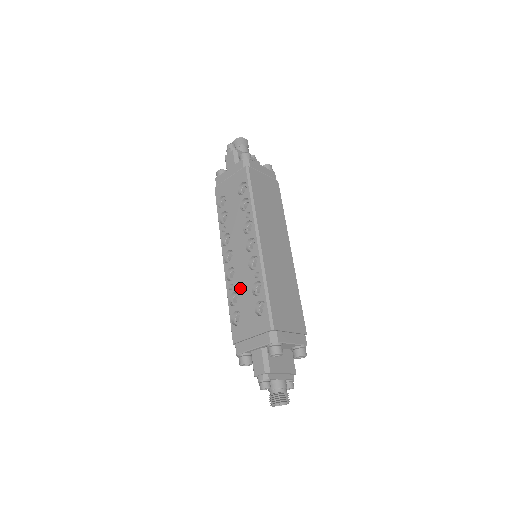
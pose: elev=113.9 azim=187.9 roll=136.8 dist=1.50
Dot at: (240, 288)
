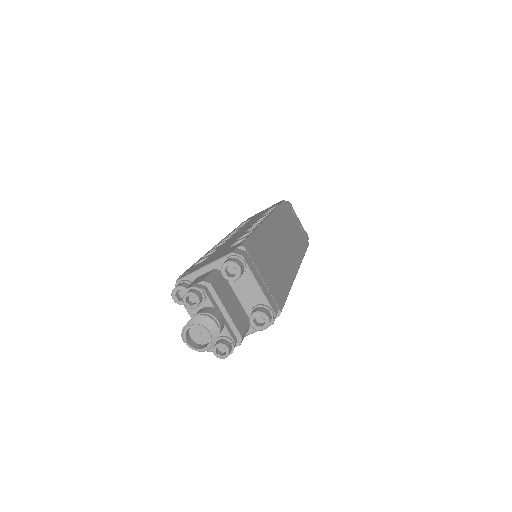
Dot at: (223, 245)
